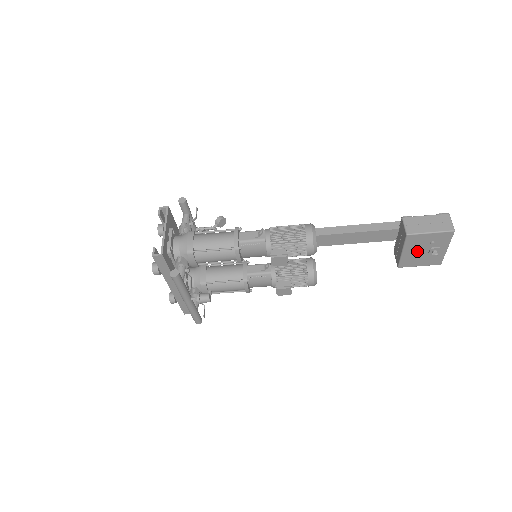
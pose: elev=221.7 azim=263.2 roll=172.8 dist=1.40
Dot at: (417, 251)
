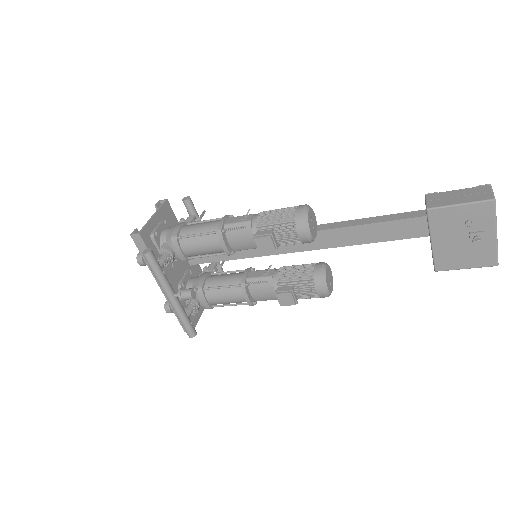
Dot at: (452, 239)
